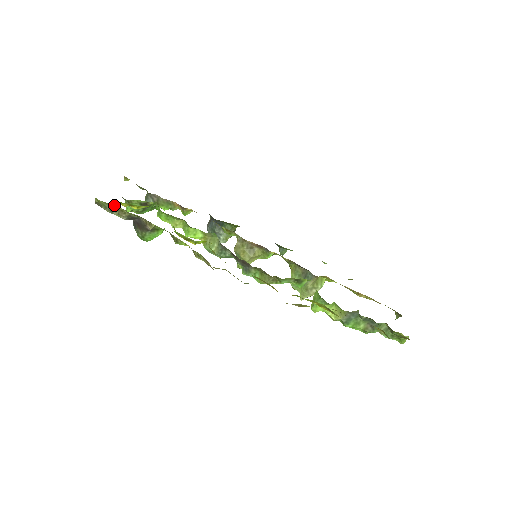
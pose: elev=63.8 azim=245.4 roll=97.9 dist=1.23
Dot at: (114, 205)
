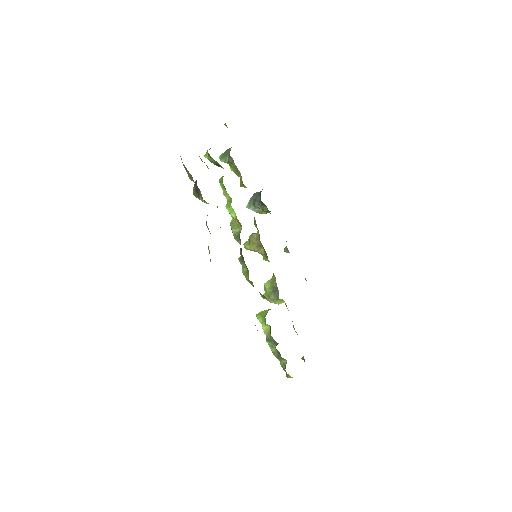
Dot at: occluded
